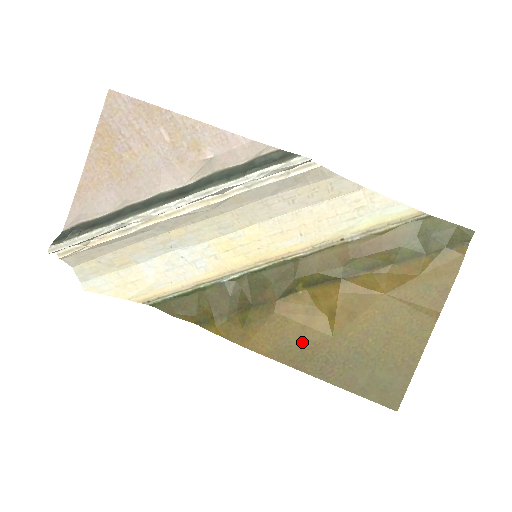
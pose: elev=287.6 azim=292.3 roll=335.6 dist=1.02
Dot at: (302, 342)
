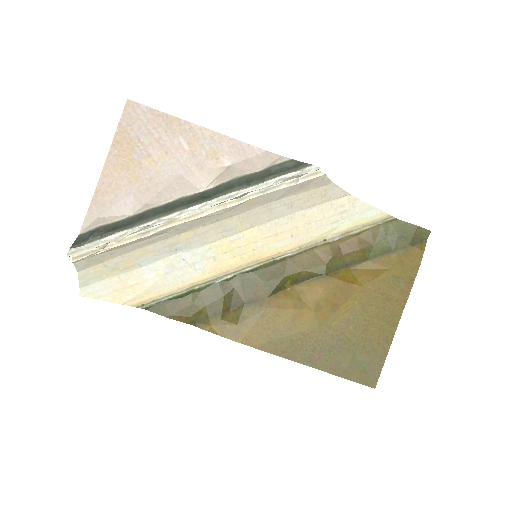
Dot at: (292, 334)
